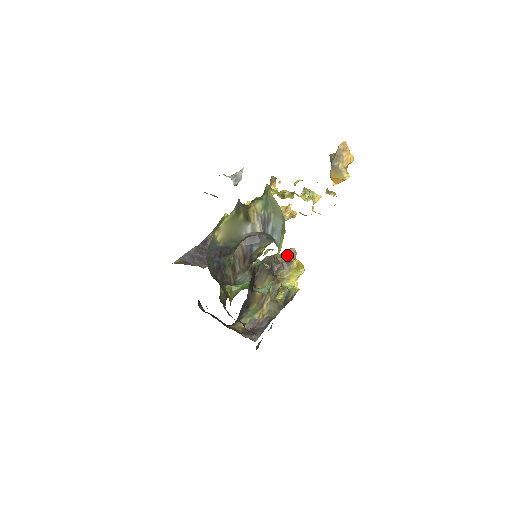
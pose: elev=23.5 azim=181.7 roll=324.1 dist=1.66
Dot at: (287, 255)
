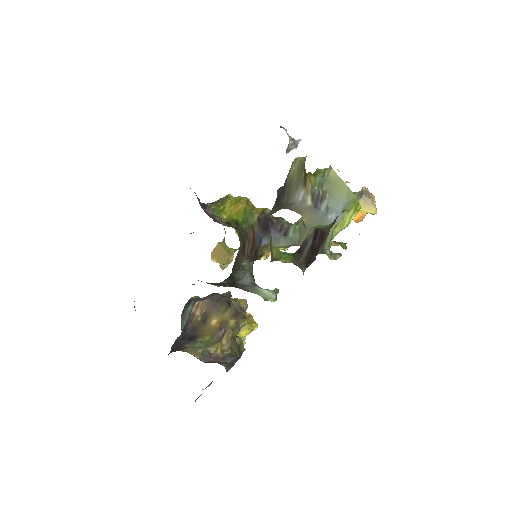
Dot at: (240, 302)
